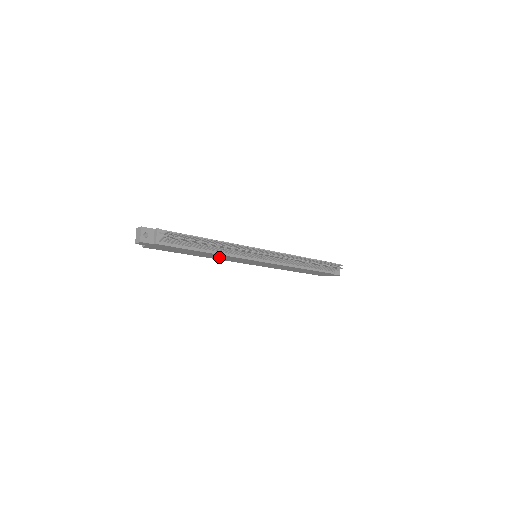
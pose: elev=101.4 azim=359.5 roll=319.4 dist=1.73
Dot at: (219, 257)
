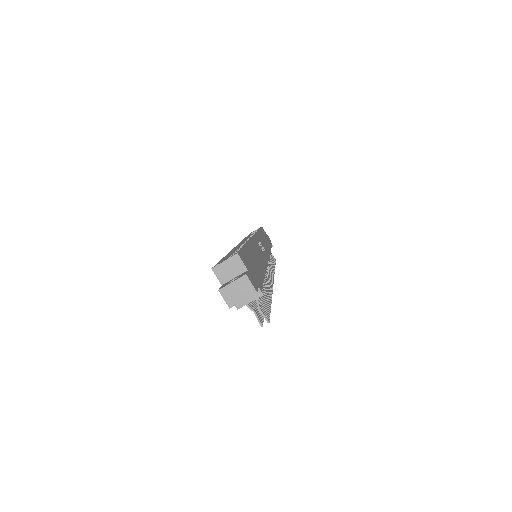
Dot at: occluded
